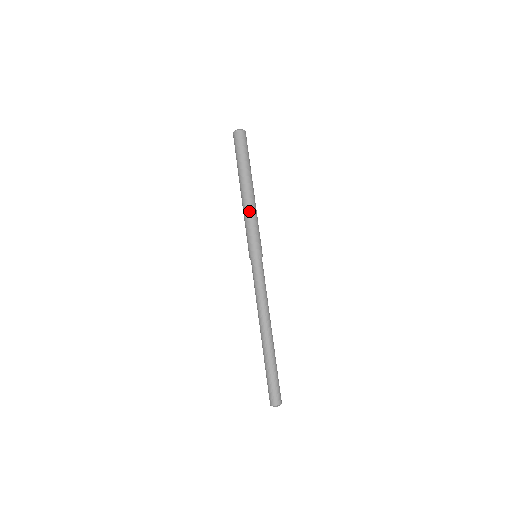
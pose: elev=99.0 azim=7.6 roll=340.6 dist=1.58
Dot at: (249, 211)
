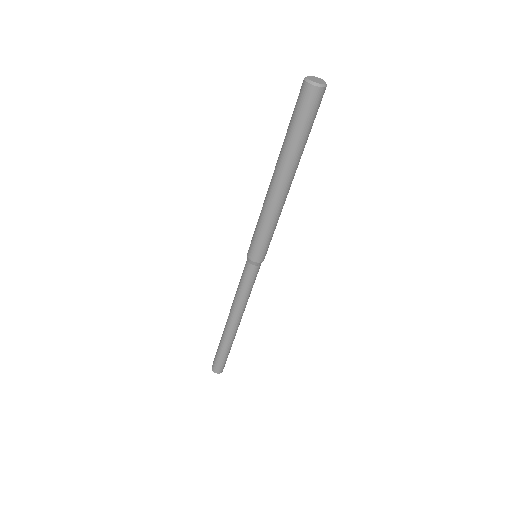
Dot at: (264, 208)
